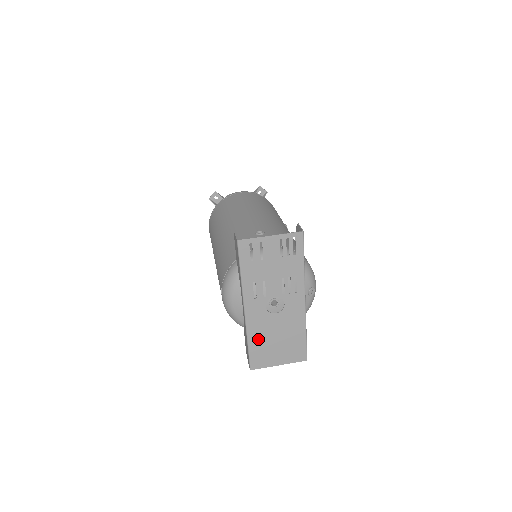
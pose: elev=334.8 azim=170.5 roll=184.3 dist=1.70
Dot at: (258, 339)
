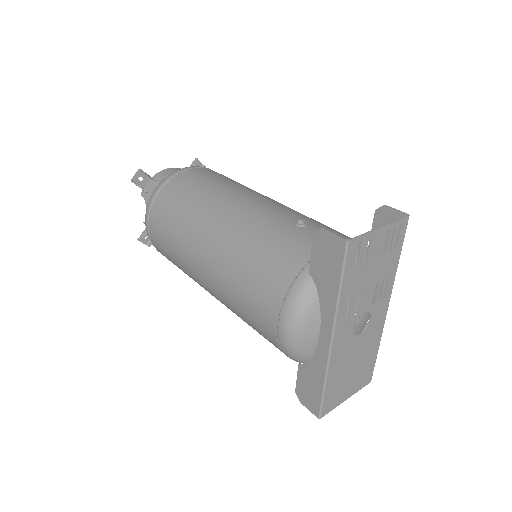
Dot at: (336, 375)
